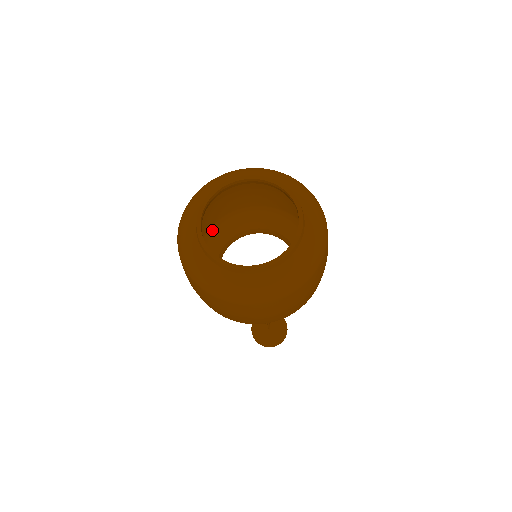
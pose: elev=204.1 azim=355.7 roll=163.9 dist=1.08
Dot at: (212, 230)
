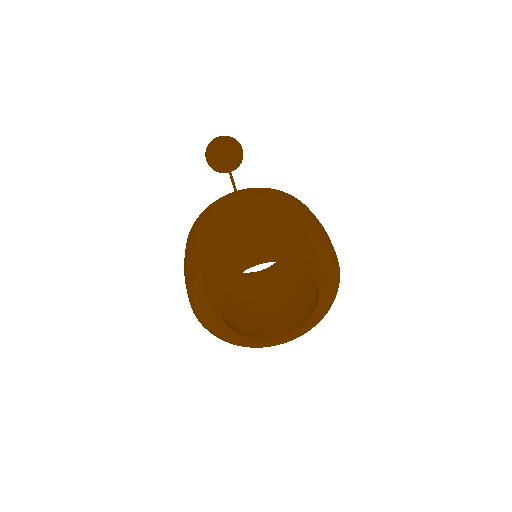
Dot at: occluded
